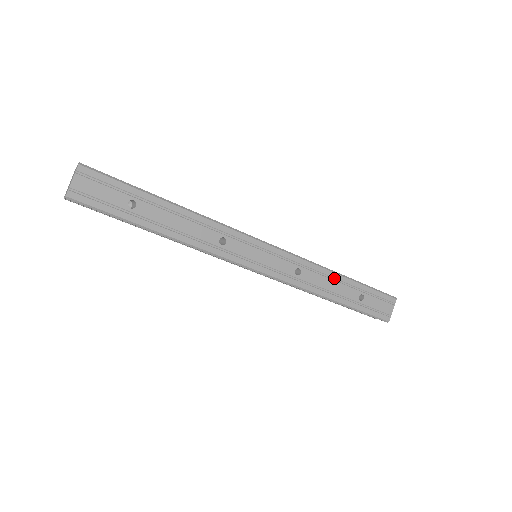
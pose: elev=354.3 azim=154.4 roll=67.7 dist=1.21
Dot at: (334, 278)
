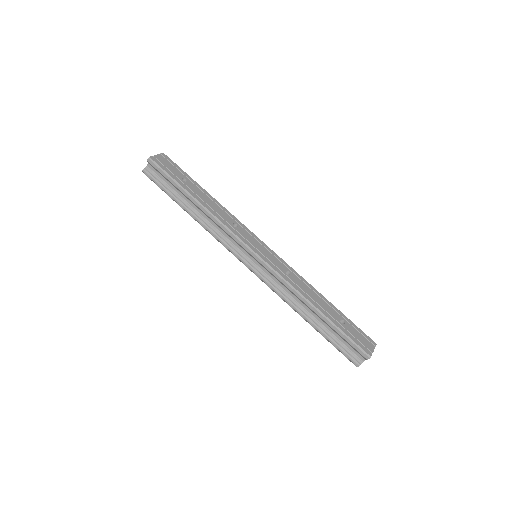
Dot at: (318, 295)
